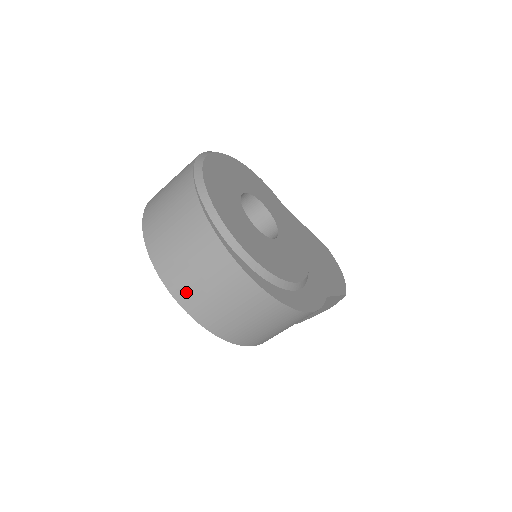
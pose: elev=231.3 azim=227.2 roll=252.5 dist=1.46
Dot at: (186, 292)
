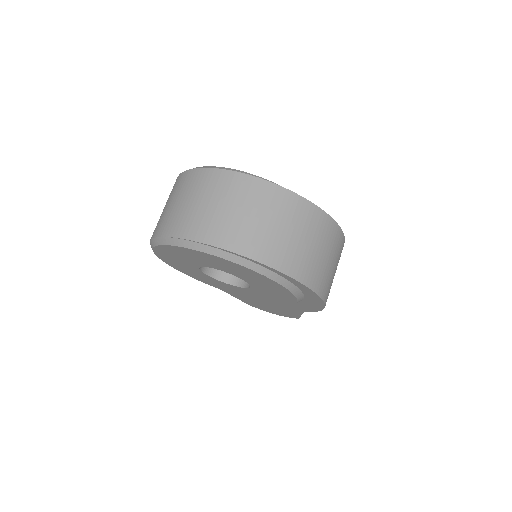
Dot at: (282, 255)
